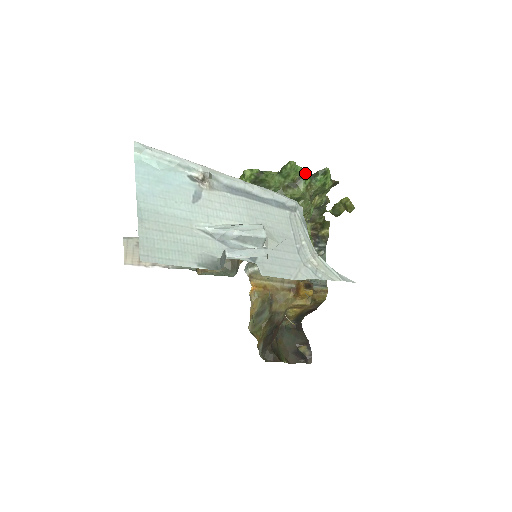
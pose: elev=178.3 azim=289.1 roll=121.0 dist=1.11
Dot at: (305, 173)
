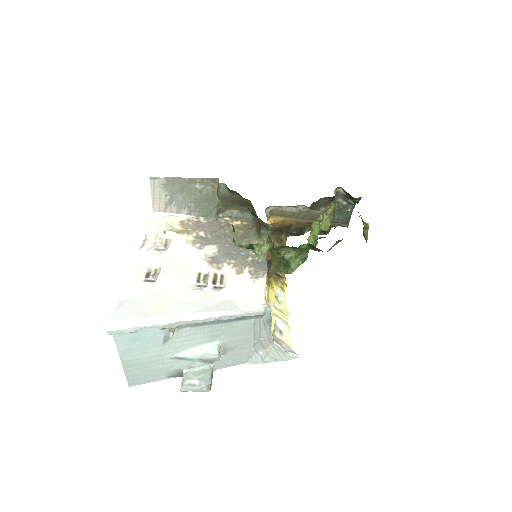
Dot at: (302, 245)
